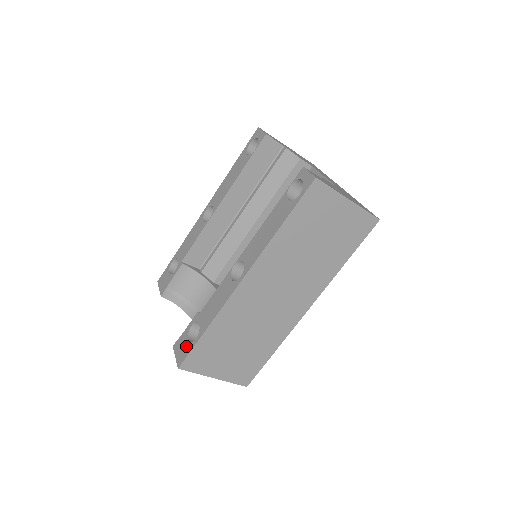
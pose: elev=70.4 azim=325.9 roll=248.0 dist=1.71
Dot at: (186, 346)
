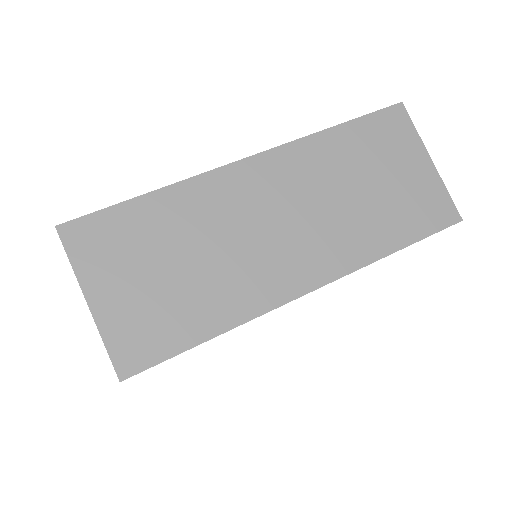
Dot at: occluded
